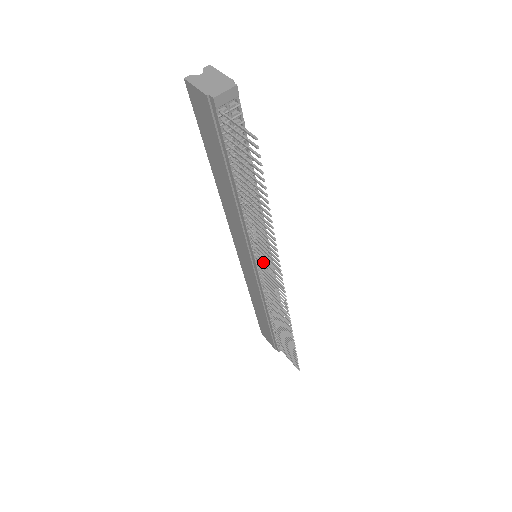
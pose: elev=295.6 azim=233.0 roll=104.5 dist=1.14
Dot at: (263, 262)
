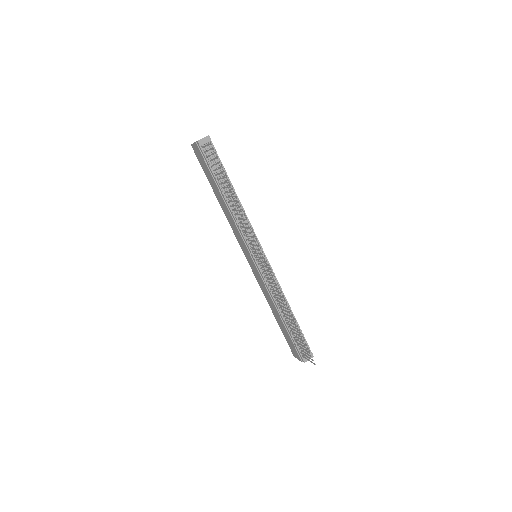
Dot at: (253, 248)
